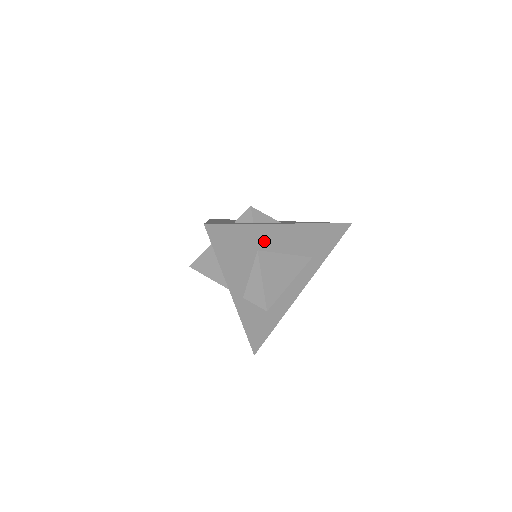
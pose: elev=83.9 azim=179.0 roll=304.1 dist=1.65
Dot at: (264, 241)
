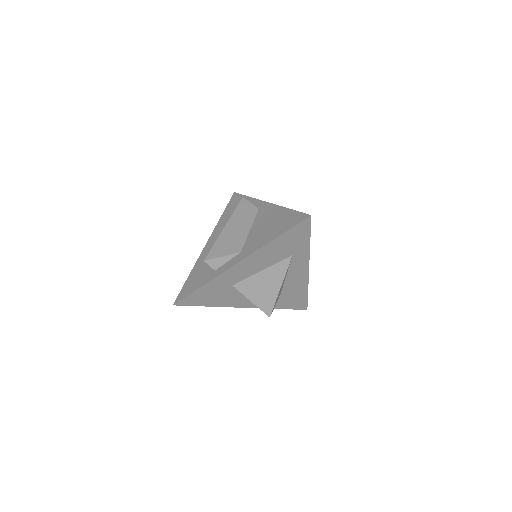
Dot at: (231, 280)
